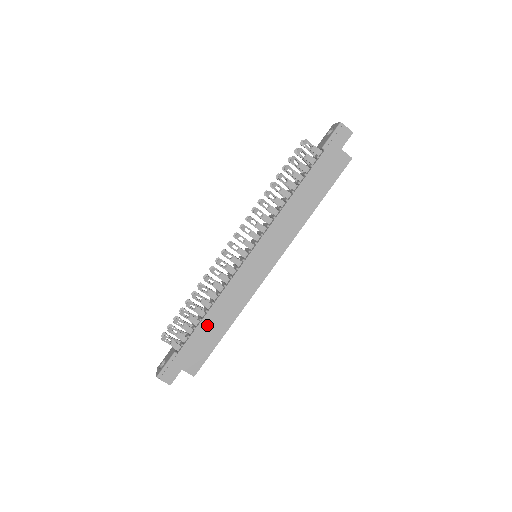
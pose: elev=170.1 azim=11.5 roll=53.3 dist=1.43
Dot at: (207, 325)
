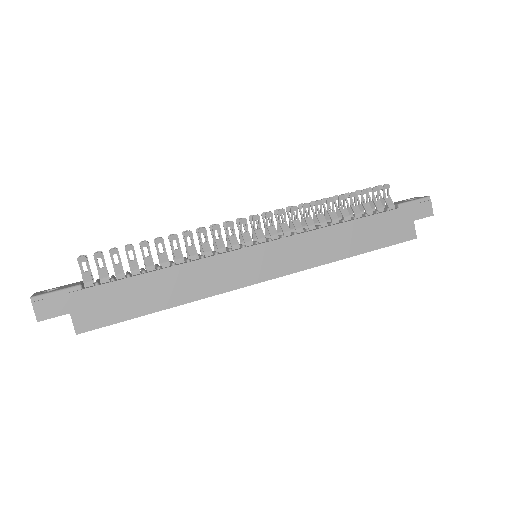
Dot at: (146, 284)
